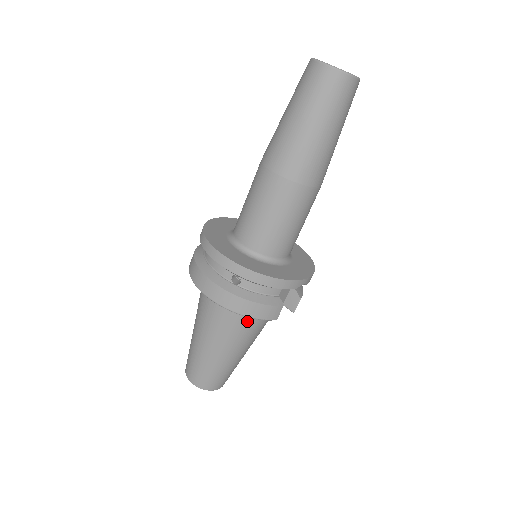
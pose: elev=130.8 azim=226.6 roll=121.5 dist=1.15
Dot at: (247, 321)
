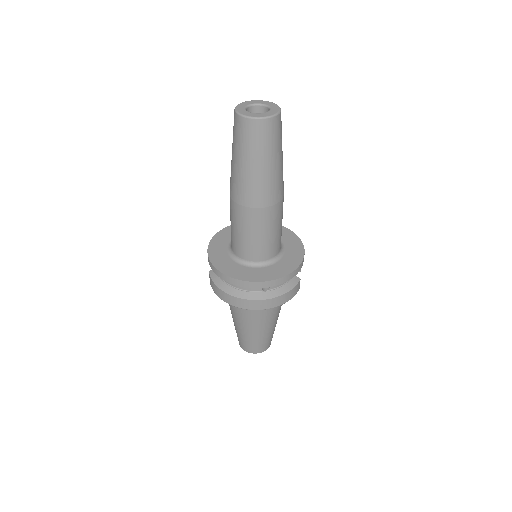
Dot at: occluded
